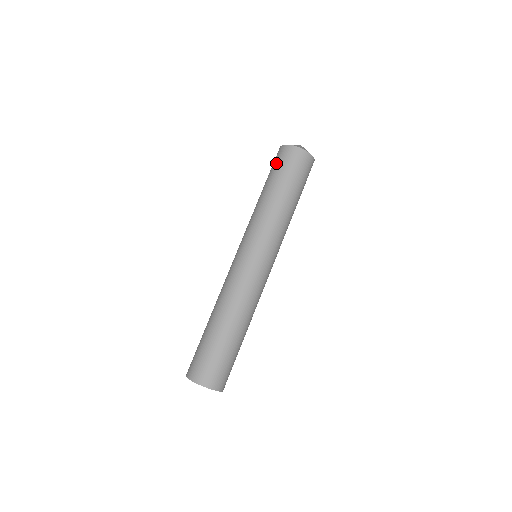
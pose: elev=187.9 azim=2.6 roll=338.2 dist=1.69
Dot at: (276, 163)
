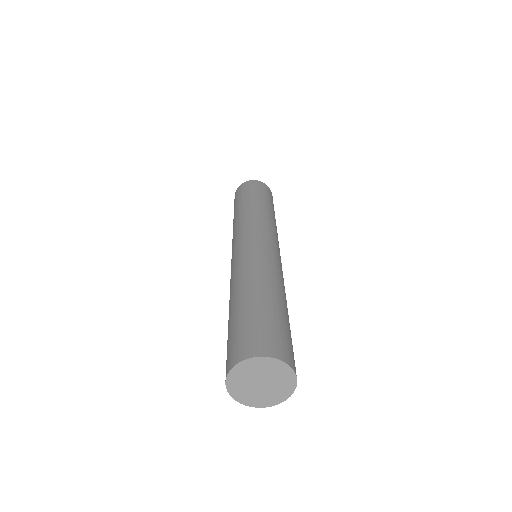
Dot at: occluded
